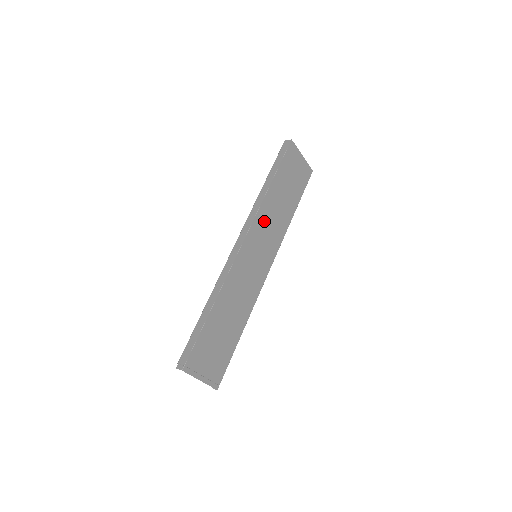
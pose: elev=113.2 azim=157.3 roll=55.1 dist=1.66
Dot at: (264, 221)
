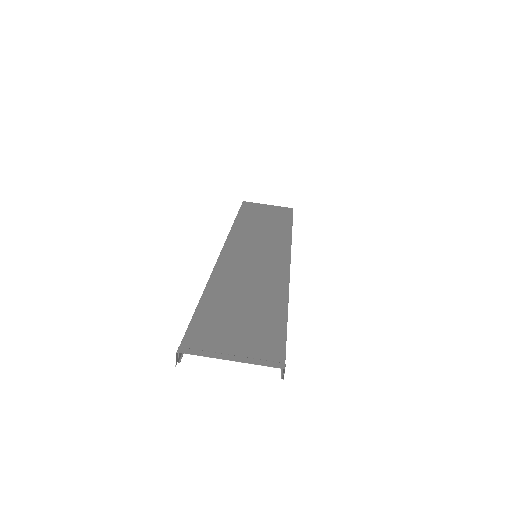
Dot at: (246, 236)
